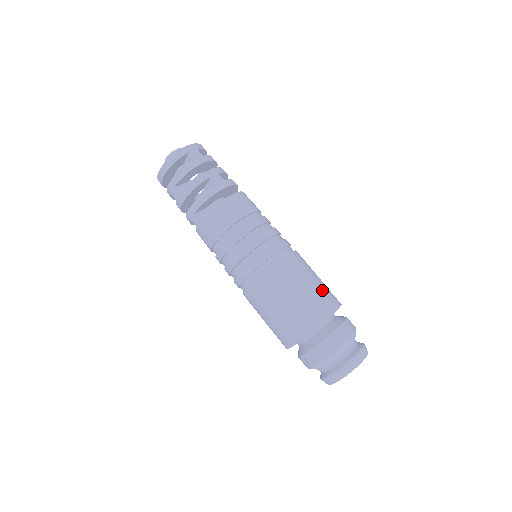
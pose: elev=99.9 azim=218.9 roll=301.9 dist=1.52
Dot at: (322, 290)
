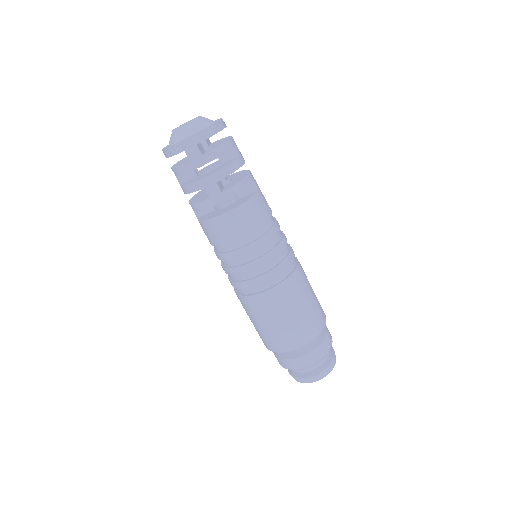
Dot at: (295, 326)
